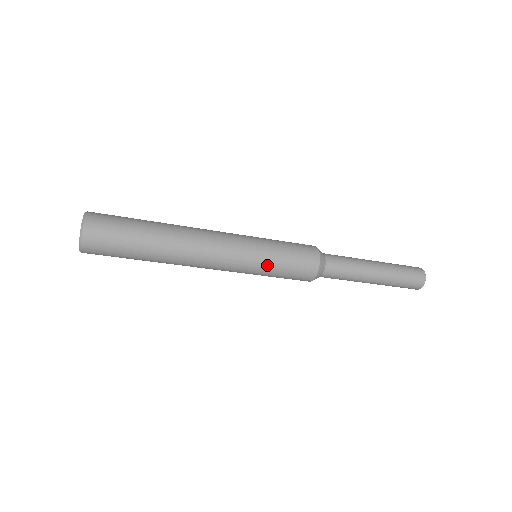
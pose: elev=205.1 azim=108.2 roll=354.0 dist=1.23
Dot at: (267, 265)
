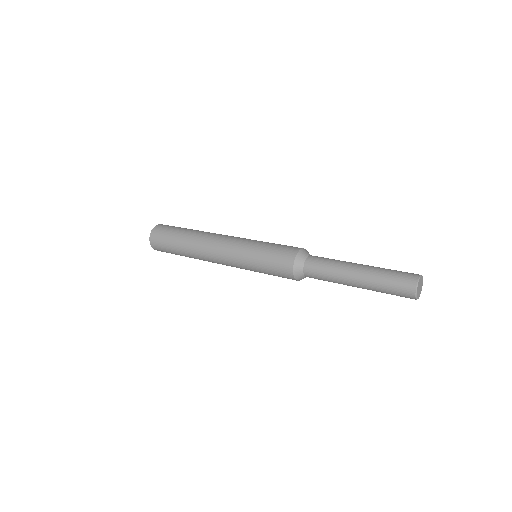
Dot at: (253, 266)
